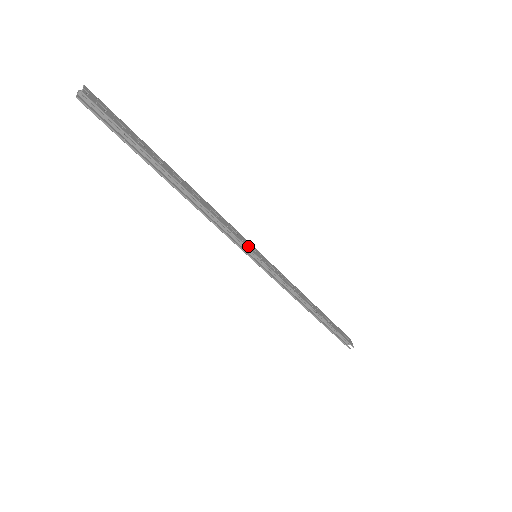
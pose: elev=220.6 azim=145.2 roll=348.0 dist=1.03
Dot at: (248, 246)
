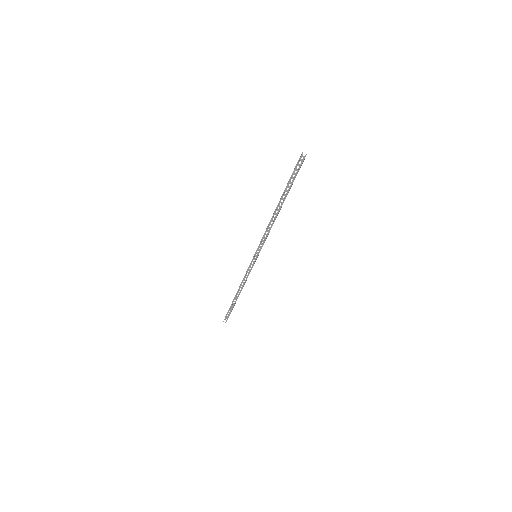
Dot at: occluded
